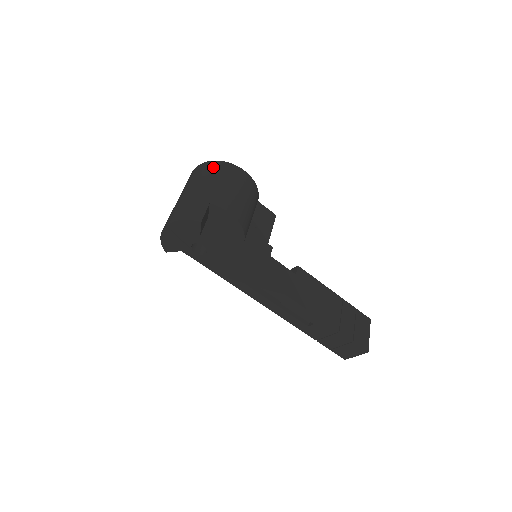
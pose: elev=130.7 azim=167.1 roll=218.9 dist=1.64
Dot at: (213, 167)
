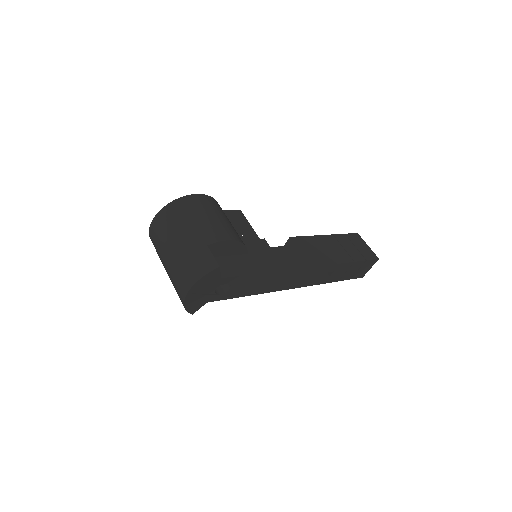
Dot at: (173, 212)
